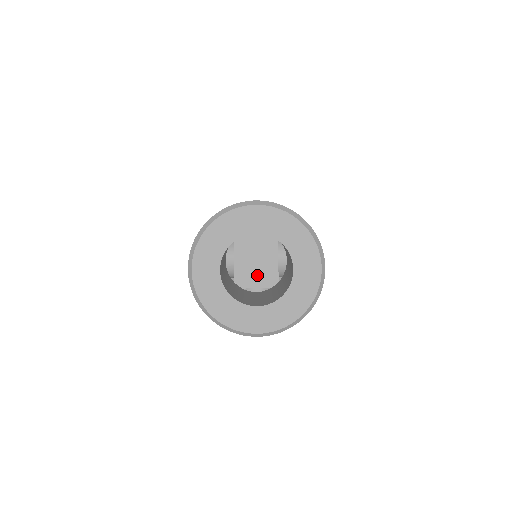
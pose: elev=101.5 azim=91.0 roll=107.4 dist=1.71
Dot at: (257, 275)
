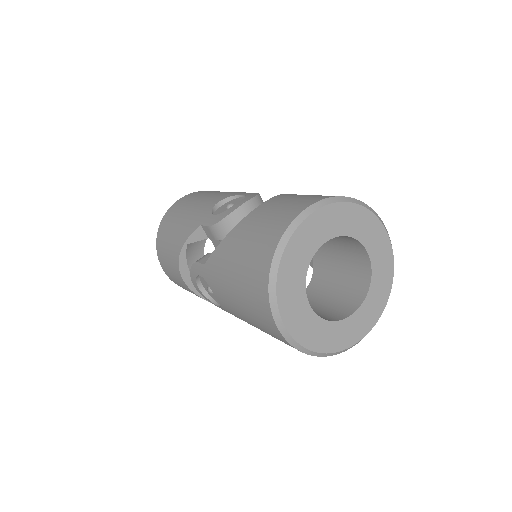
Dot at: occluded
